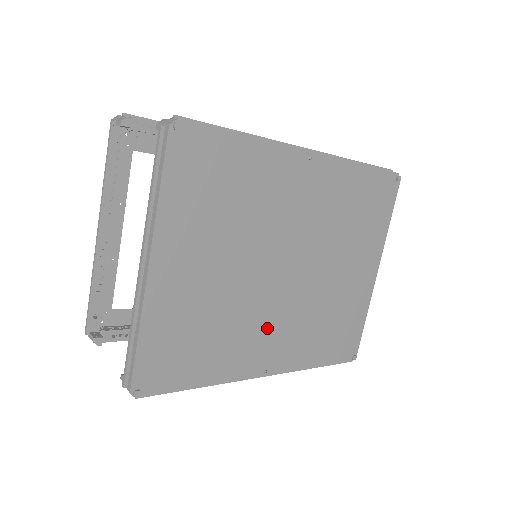
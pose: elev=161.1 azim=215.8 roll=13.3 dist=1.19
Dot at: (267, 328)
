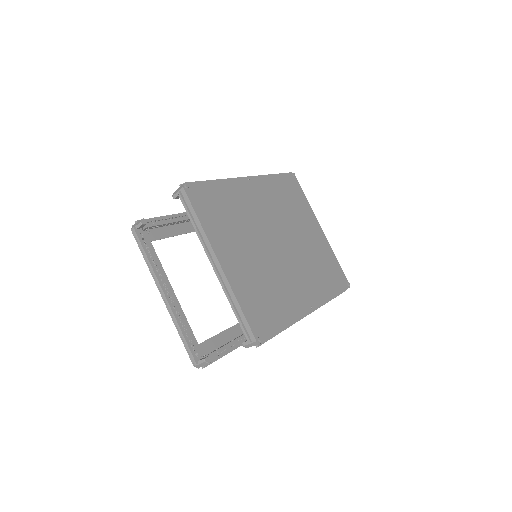
Dot at: (294, 280)
